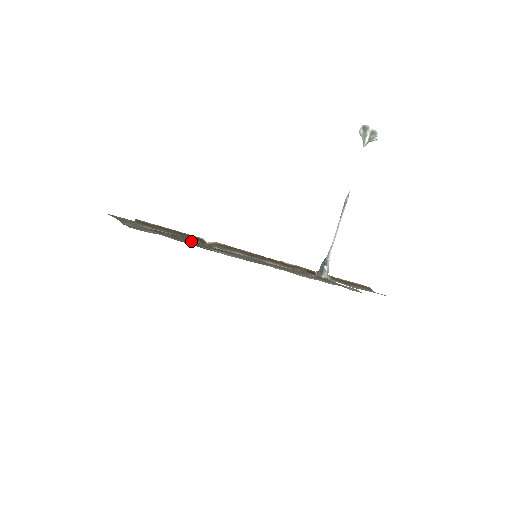
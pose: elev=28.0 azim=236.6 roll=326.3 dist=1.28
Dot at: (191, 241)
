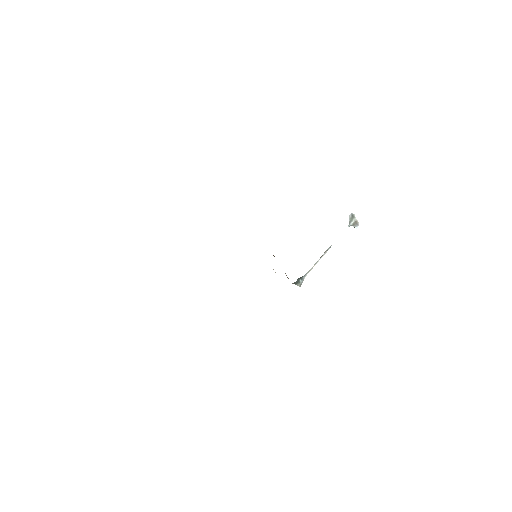
Dot at: occluded
